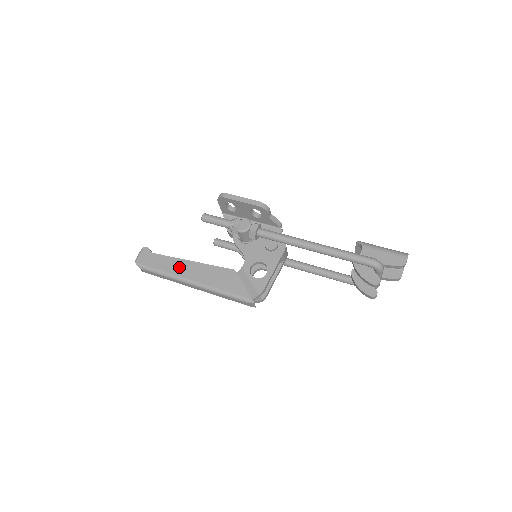
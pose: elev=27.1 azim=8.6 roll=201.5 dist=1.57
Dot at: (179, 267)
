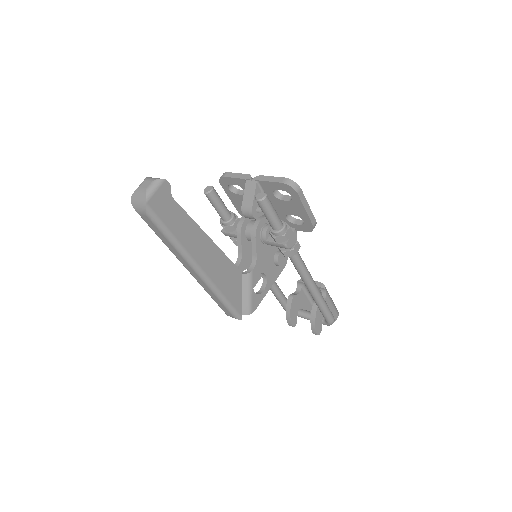
Dot at: (196, 241)
